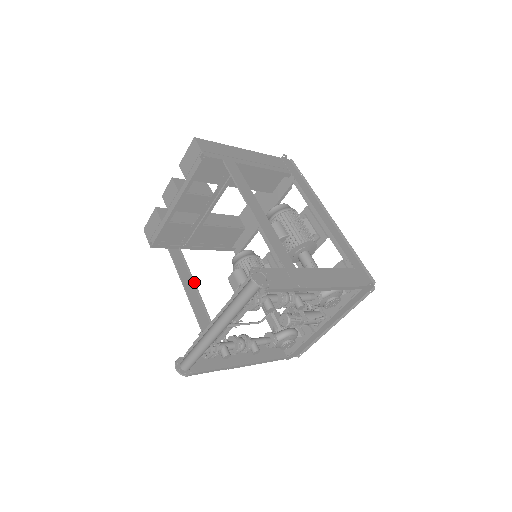
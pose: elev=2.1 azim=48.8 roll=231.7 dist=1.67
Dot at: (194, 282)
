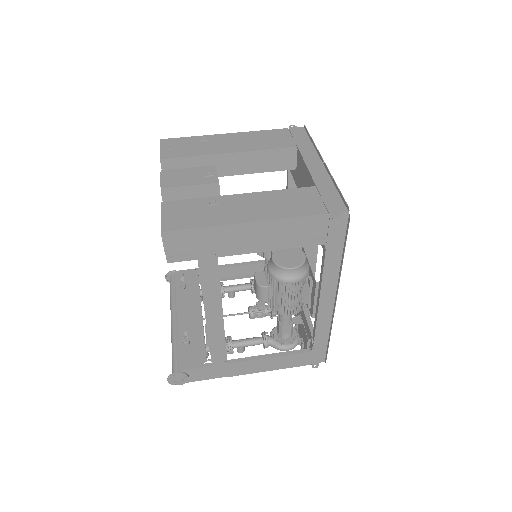
Dot at: occluded
